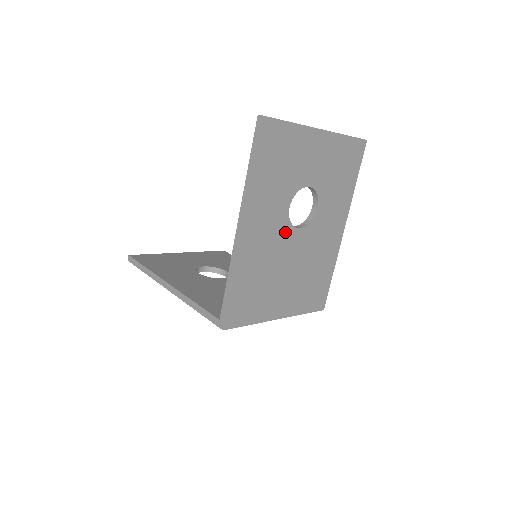
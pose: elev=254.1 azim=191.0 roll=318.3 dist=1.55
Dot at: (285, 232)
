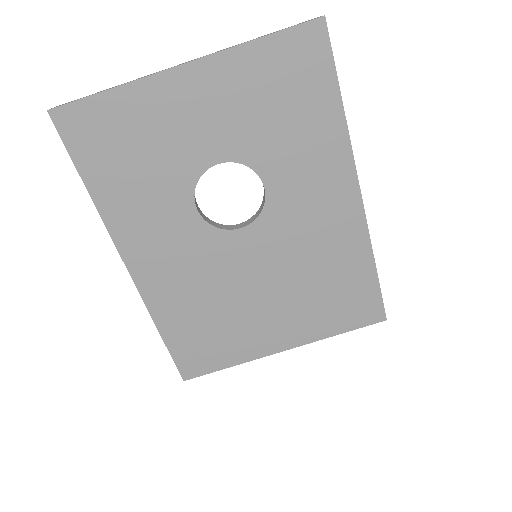
Dot at: (213, 243)
